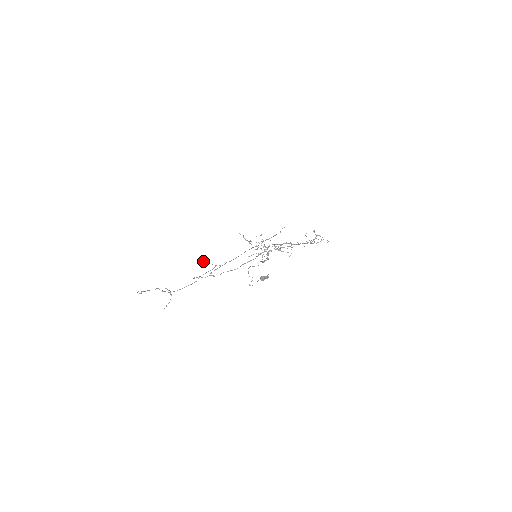
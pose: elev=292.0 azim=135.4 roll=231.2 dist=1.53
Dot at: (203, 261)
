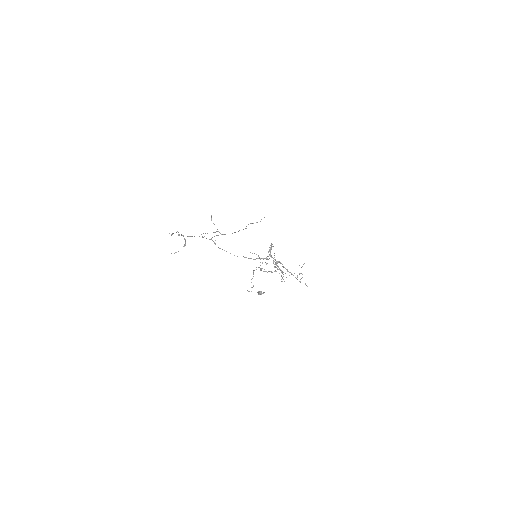
Dot at: occluded
